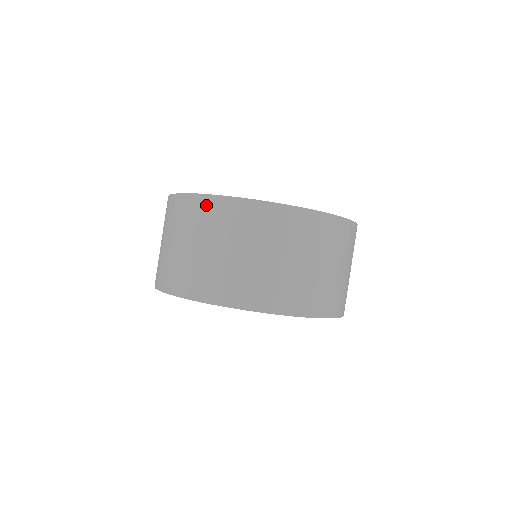
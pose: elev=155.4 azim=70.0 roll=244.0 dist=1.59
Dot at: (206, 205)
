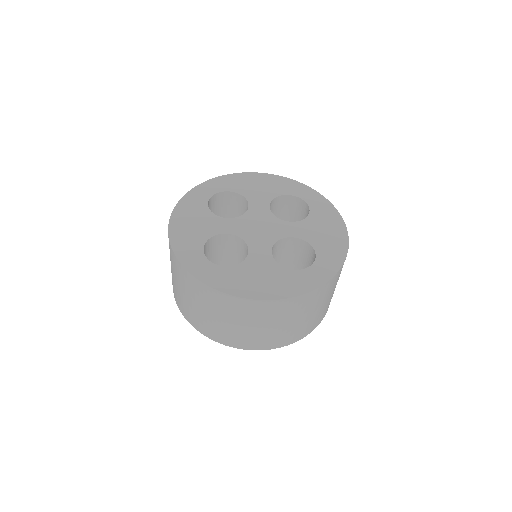
Dot at: (179, 267)
